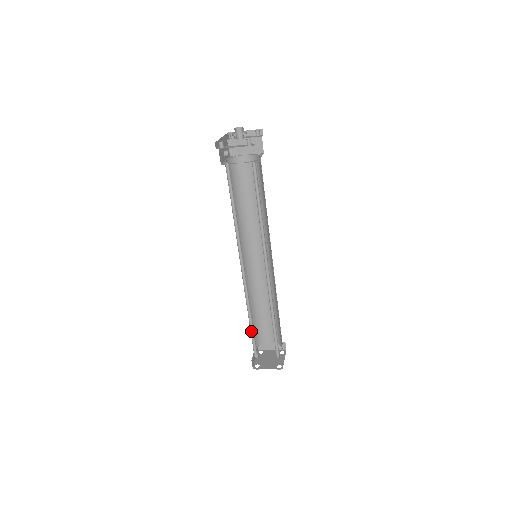
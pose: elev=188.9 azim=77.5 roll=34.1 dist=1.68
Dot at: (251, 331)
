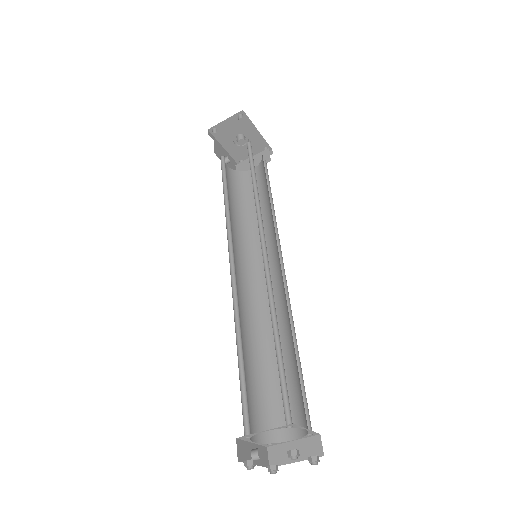
Dot at: (241, 375)
